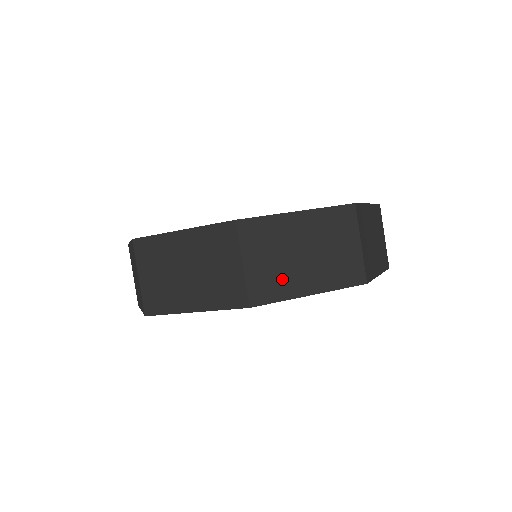
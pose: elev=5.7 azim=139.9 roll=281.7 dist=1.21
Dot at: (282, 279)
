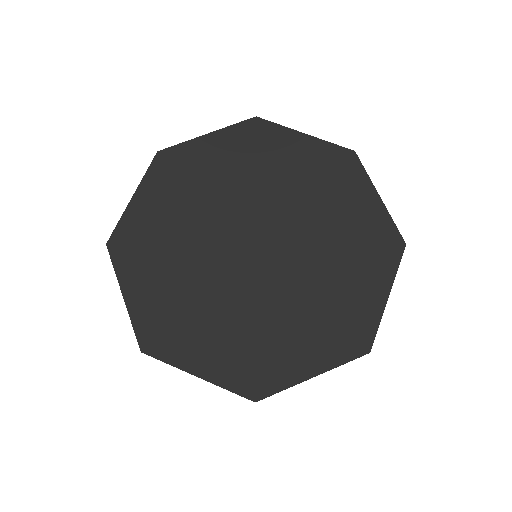
Dot at: occluded
